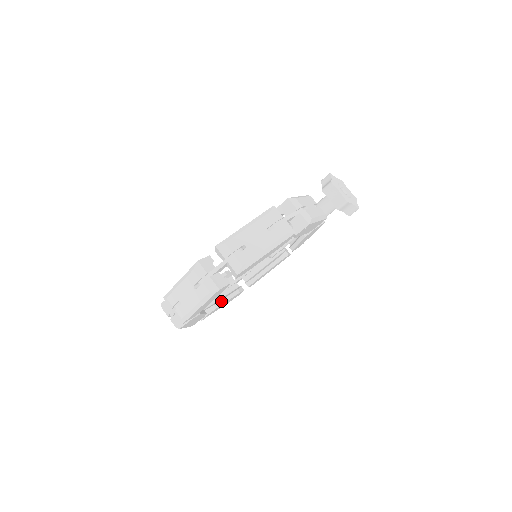
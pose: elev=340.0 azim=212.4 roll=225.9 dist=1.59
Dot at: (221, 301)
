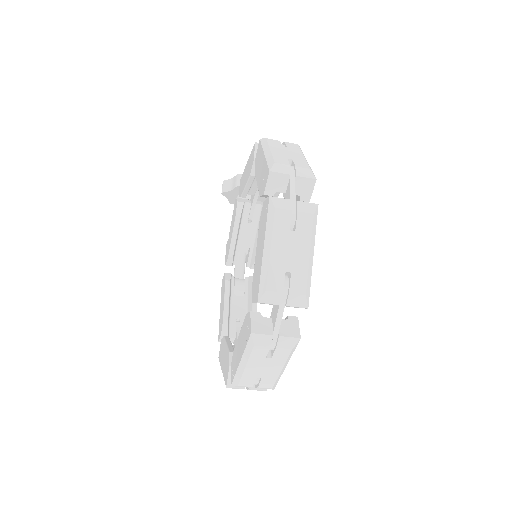
Dot at: occluded
